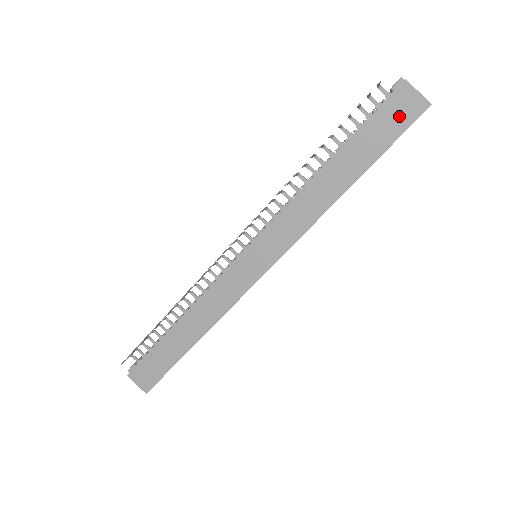
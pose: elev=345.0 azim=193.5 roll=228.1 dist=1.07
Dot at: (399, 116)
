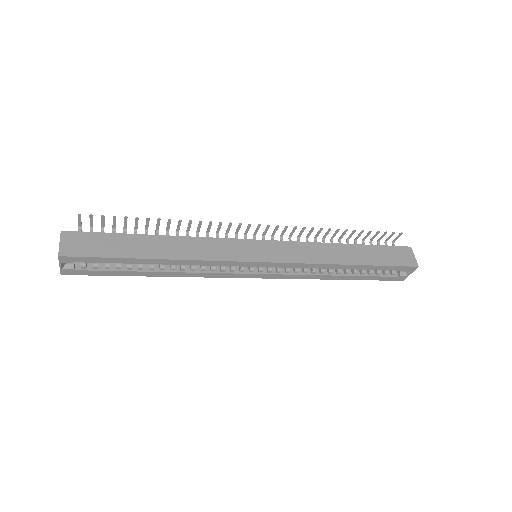
Dot at: (400, 258)
